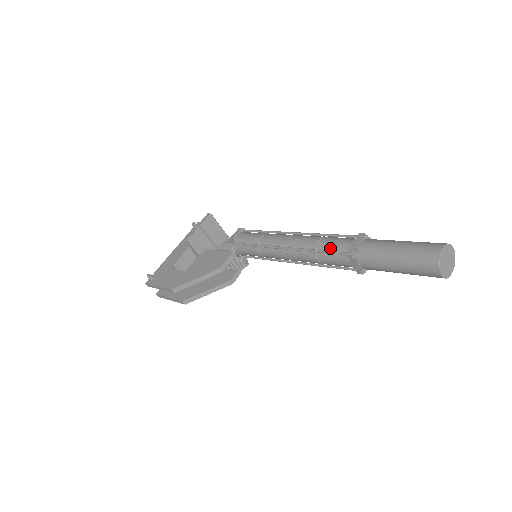
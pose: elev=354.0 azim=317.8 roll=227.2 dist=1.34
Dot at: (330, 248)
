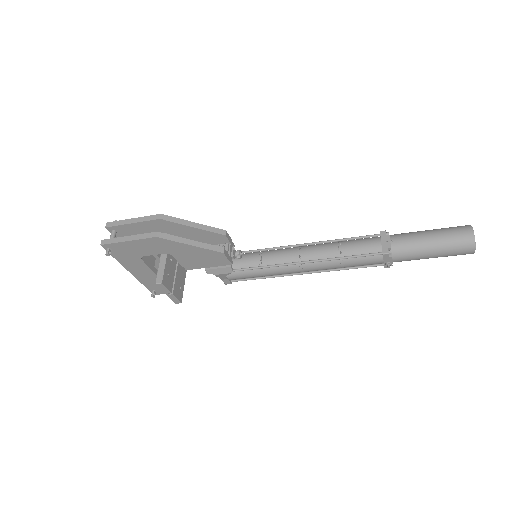
Dot at: (357, 239)
